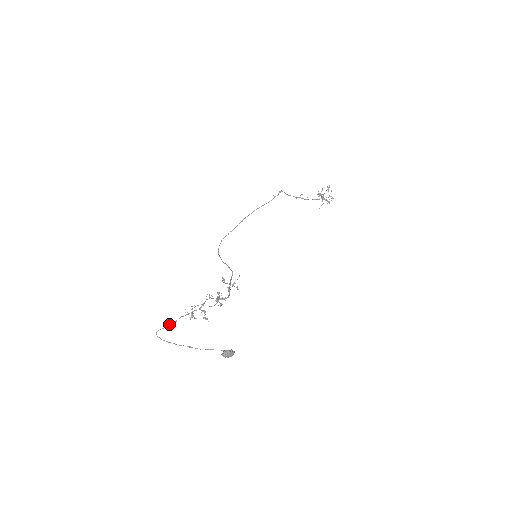
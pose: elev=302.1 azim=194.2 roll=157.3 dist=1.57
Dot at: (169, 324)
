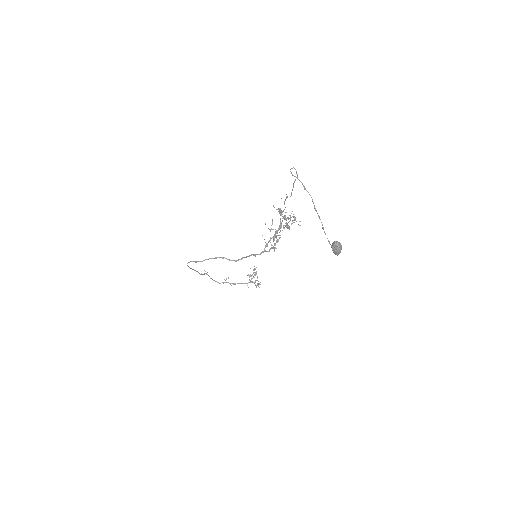
Dot at: (296, 173)
